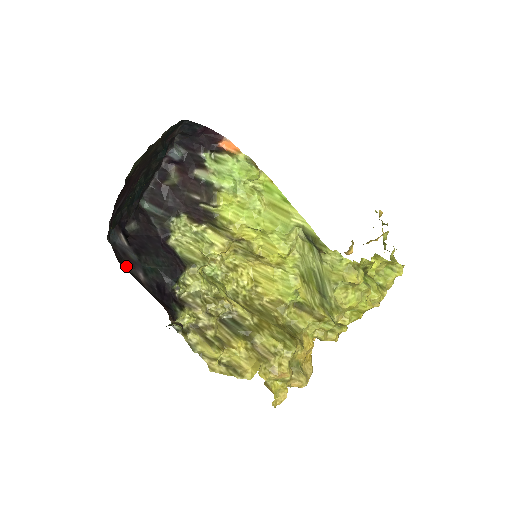
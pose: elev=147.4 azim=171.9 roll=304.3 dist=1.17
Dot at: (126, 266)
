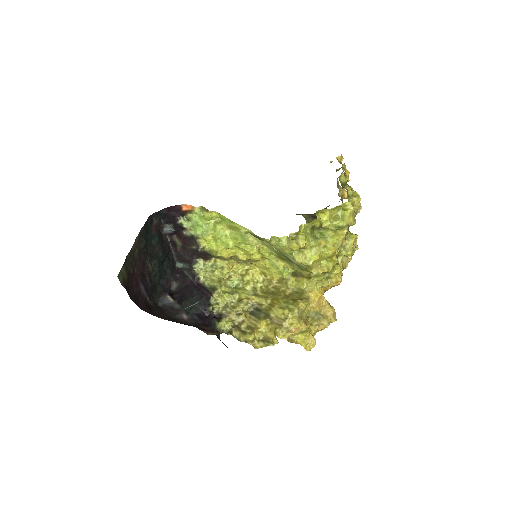
Dot at: (173, 316)
